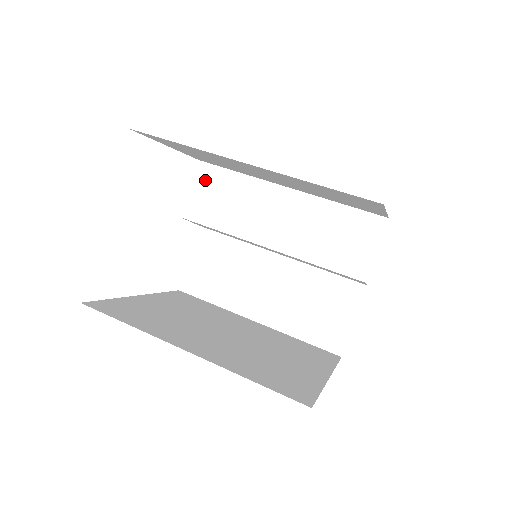
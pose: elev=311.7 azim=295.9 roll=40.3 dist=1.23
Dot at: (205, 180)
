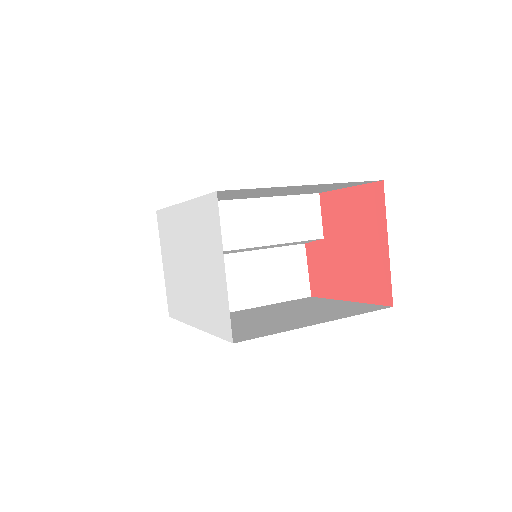
Dot at: occluded
